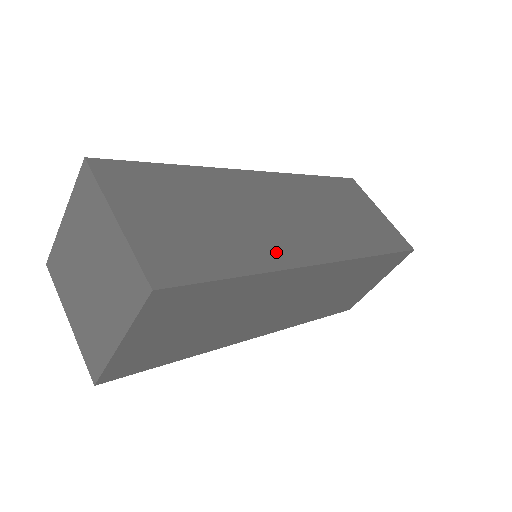
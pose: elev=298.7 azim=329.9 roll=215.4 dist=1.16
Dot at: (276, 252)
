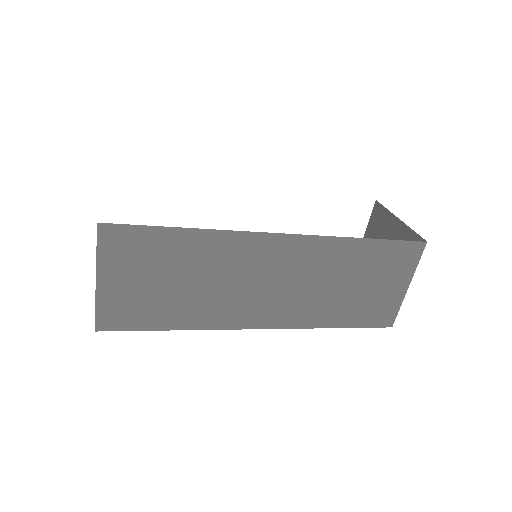
Dot at: (219, 316)
